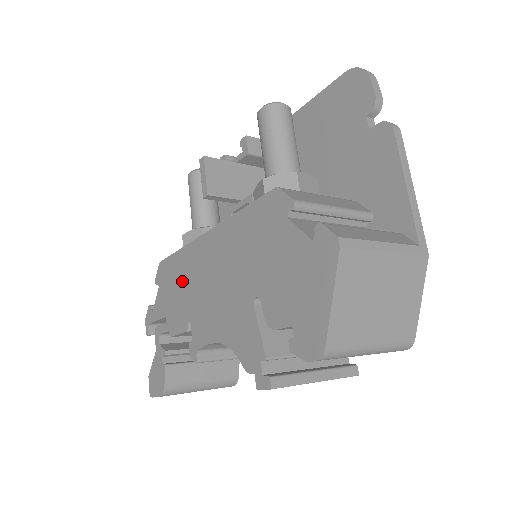
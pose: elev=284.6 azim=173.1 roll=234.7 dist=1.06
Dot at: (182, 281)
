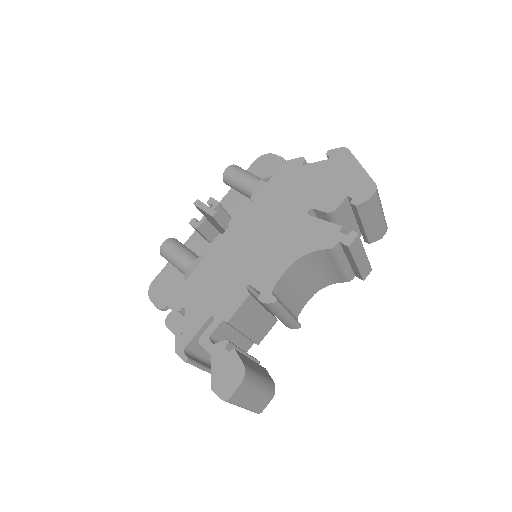
Dot at: (220, 273)
